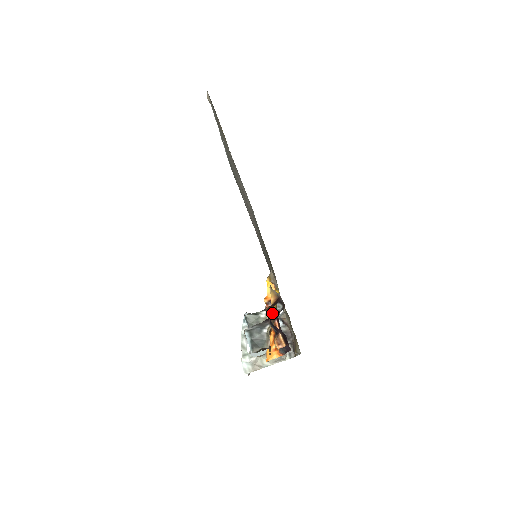
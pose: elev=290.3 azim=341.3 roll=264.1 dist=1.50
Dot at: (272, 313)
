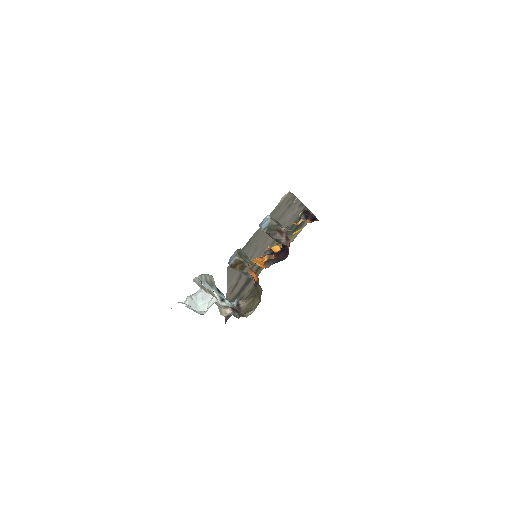
Dot at: occluded
